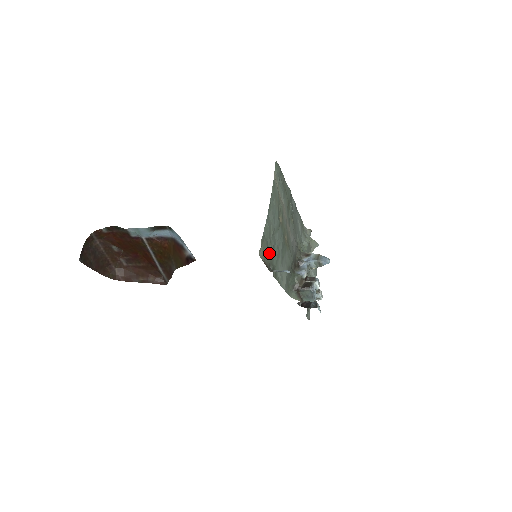
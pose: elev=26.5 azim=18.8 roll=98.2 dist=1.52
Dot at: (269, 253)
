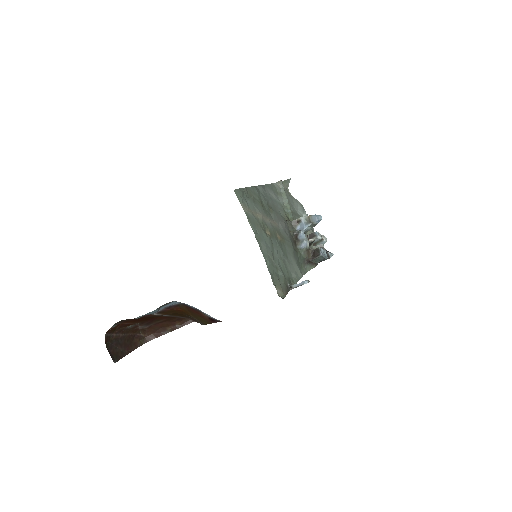
Dot at: (281, 278)
